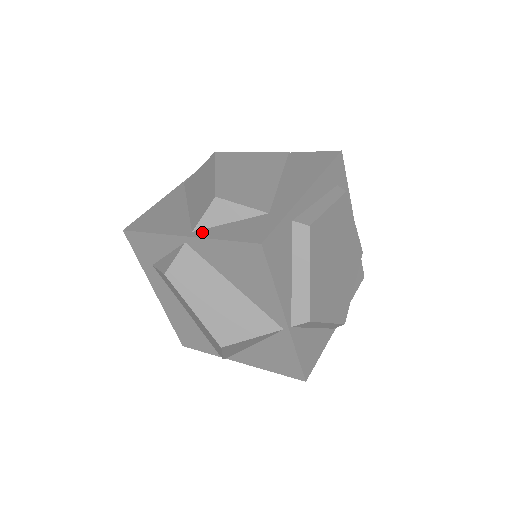
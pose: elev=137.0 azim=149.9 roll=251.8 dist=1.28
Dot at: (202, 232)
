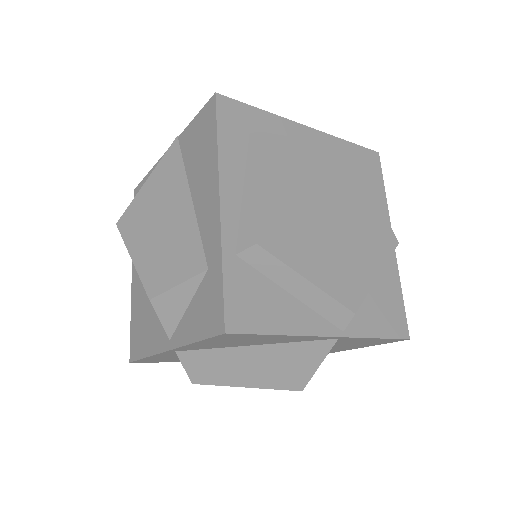
Dot at: (176, 337)
